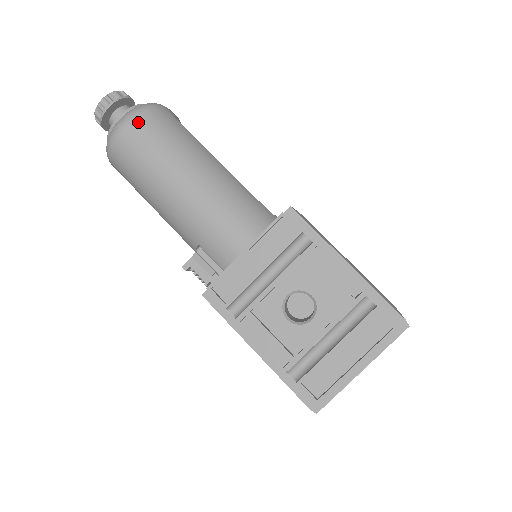
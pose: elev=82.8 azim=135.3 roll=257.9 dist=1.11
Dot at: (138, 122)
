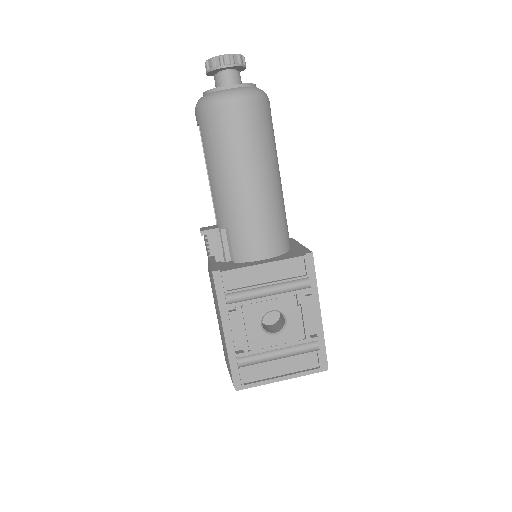
Dot at: (249, 106)
